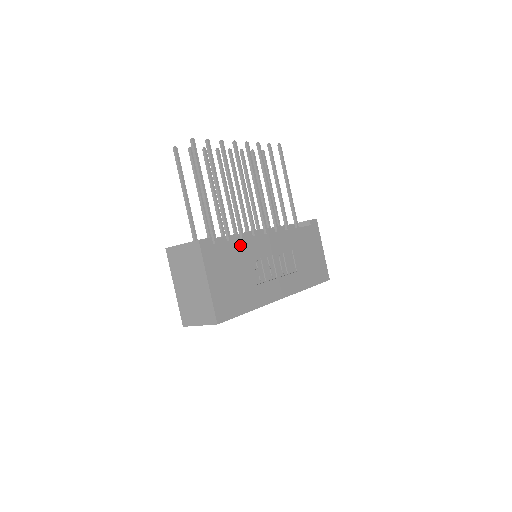
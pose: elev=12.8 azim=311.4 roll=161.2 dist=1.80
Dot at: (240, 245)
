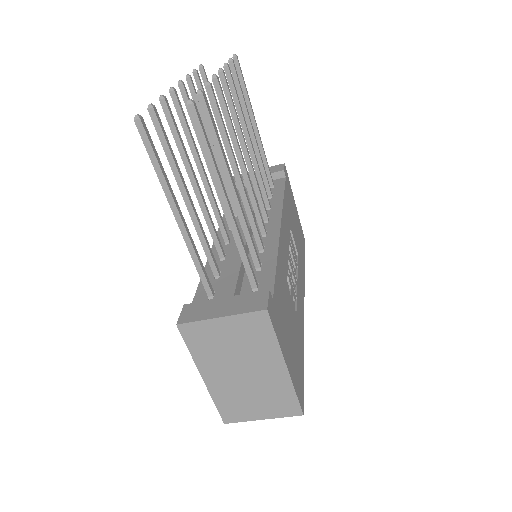
Dot at: (279, 270)
